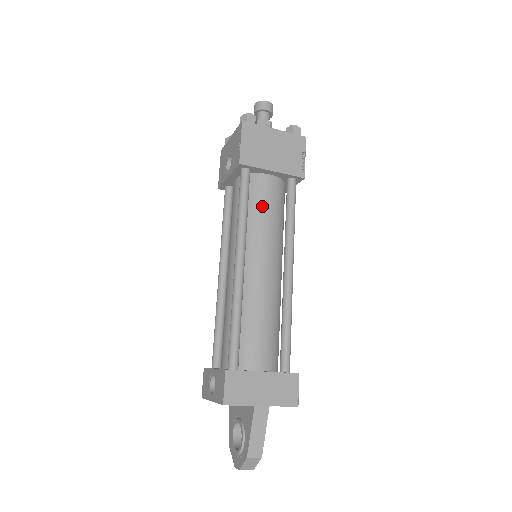
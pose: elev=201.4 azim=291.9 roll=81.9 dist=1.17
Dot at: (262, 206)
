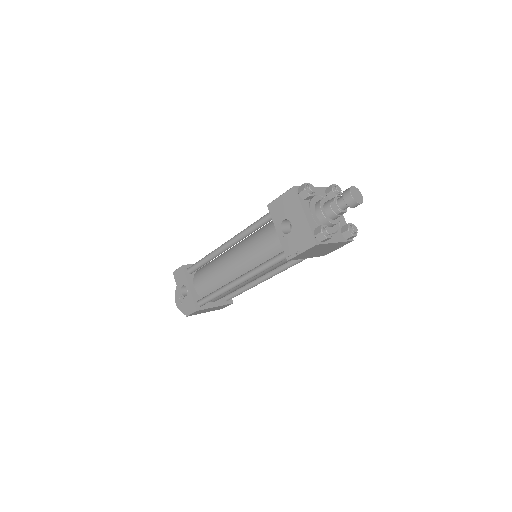
Dot at: (281, 263)
